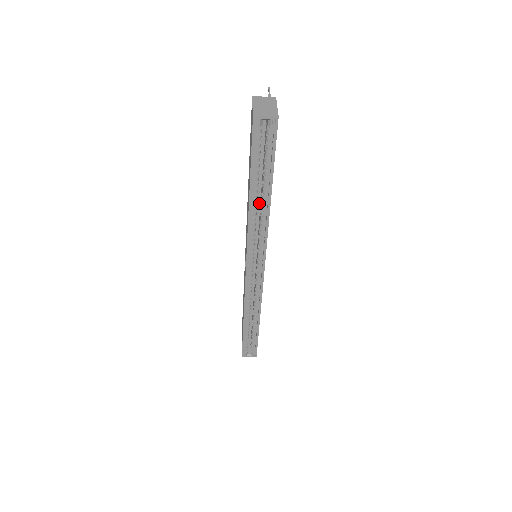
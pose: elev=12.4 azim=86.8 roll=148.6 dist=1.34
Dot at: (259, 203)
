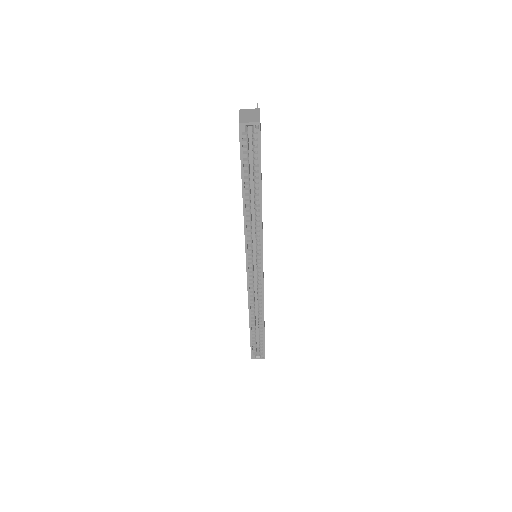
Dot at: (254, 204)
